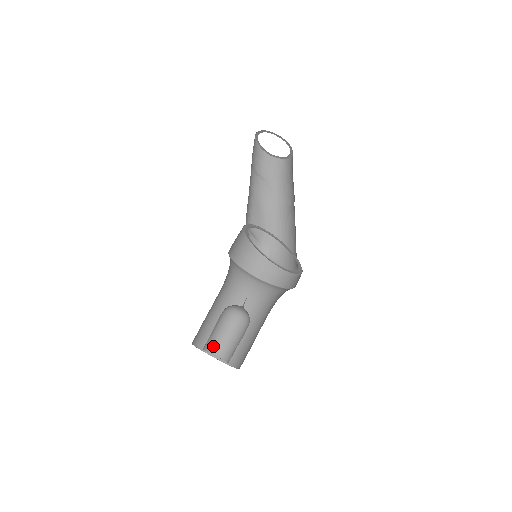
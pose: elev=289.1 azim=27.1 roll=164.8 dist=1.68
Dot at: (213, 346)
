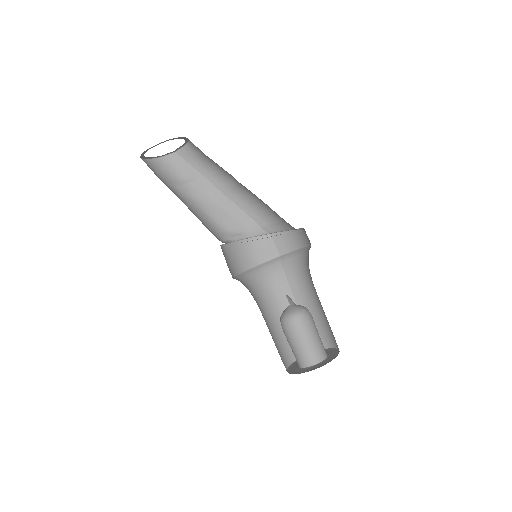
Dot at: (302, 361)
